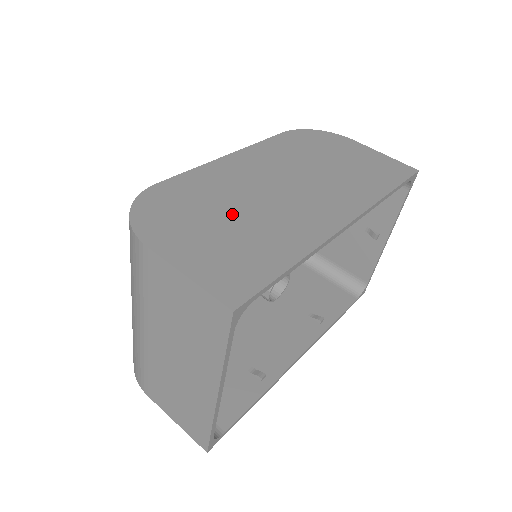
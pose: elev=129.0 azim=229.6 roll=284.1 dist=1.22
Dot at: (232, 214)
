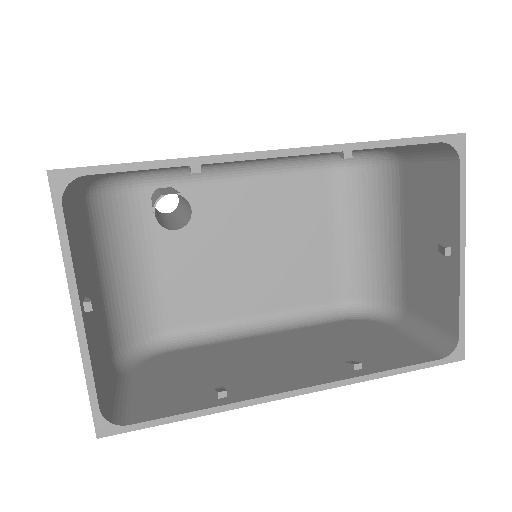
Dot at: occluded
